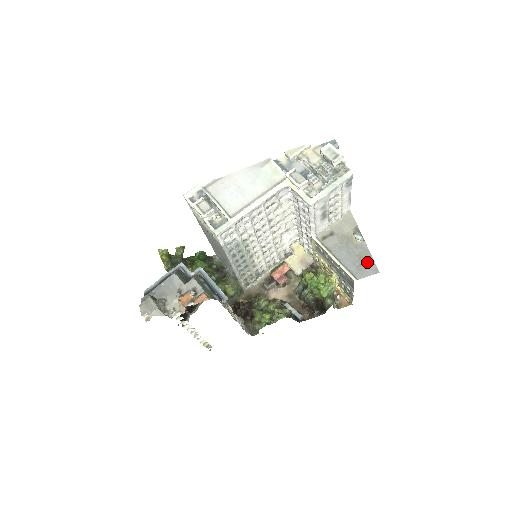
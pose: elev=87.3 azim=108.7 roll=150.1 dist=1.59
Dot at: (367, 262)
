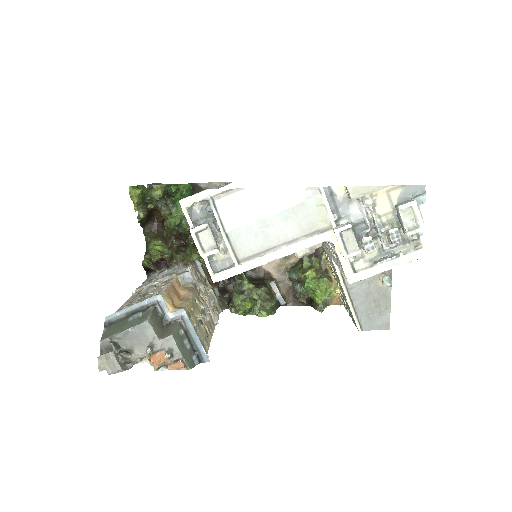
Dot at: (382, 313)
